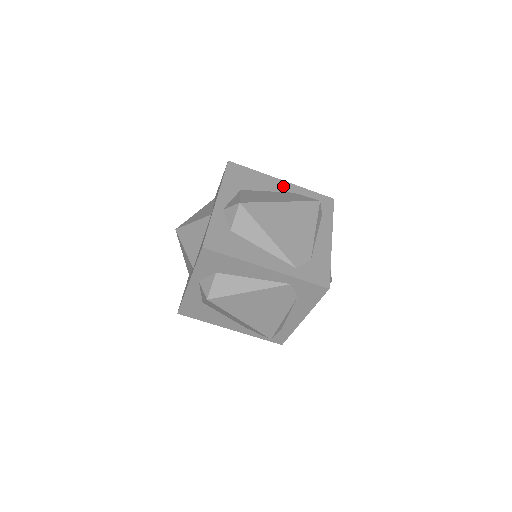
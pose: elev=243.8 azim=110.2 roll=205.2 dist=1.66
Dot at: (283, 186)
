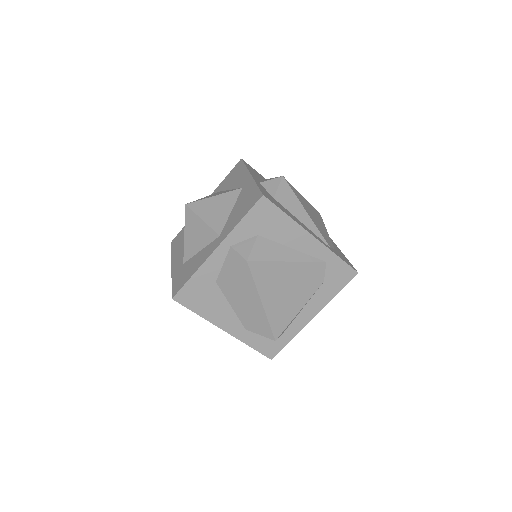
Dot at: occluded
